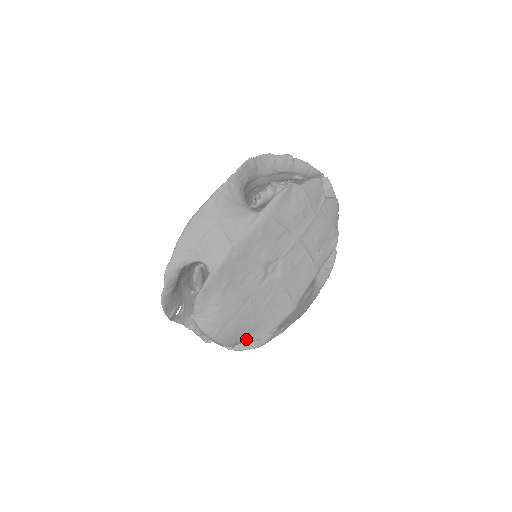
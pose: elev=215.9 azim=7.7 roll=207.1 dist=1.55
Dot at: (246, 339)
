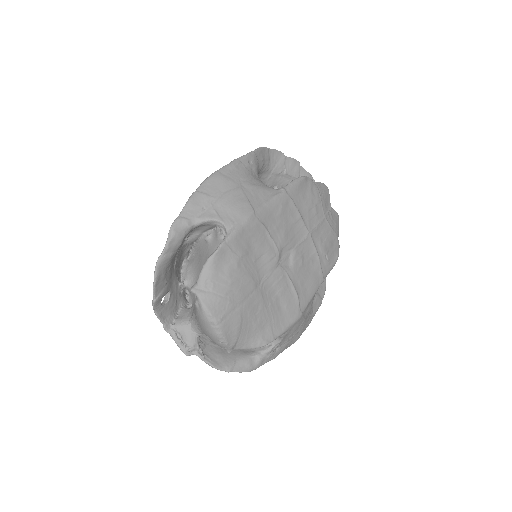
Dot at: (248, 341)
